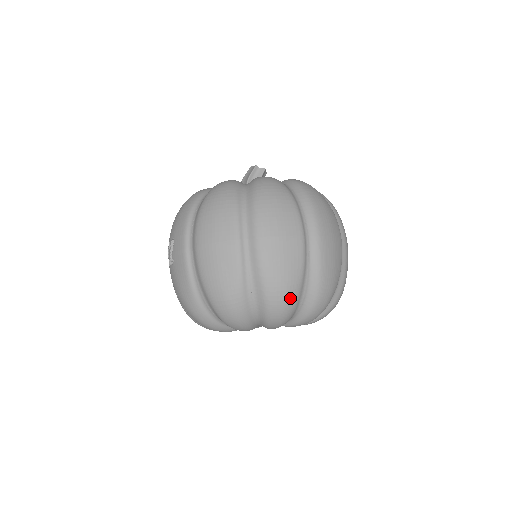
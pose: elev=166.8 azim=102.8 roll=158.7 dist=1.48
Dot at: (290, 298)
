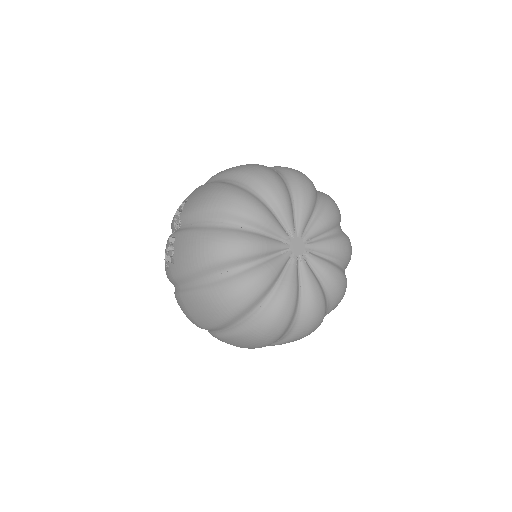
Dot at: occluded
